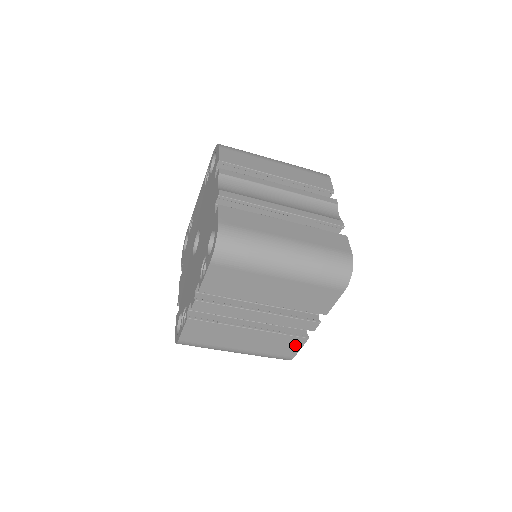
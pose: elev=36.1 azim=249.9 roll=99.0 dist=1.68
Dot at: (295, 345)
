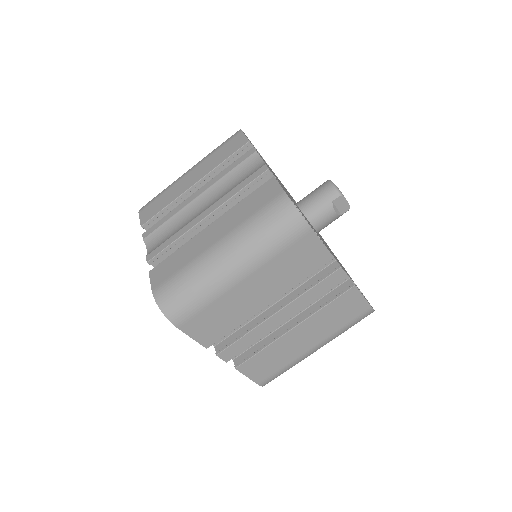
Dot at: (353, 300)
